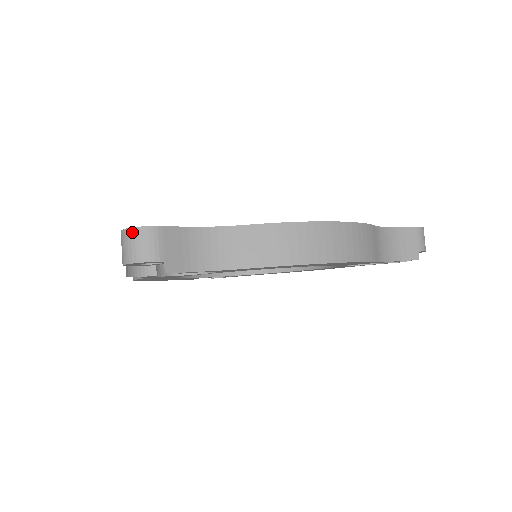
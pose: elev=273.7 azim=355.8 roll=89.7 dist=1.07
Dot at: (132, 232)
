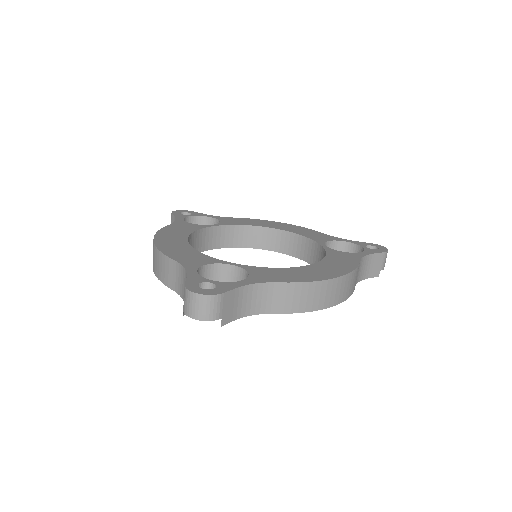
Dot at: (201, 298)
